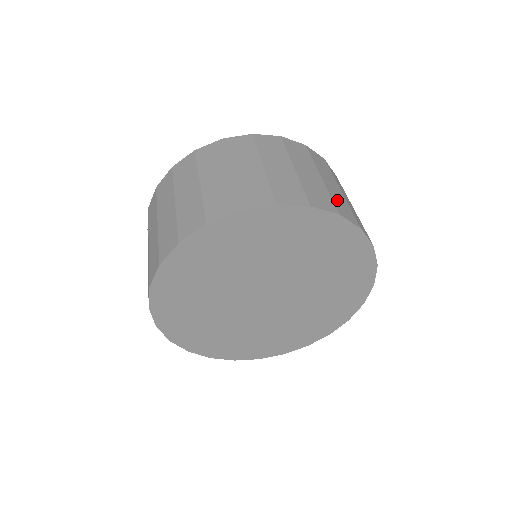
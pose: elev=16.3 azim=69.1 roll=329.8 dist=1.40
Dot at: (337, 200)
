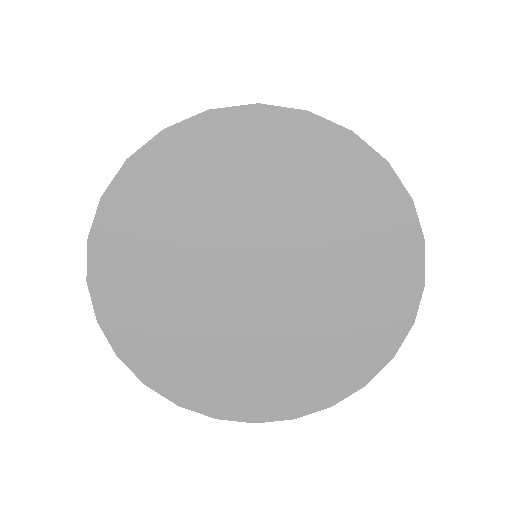
Dot at: occluded
